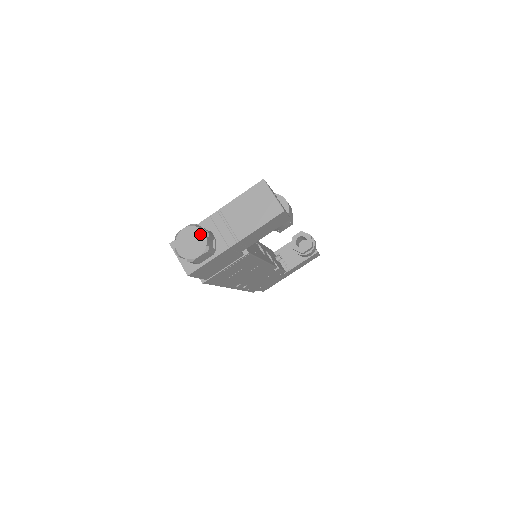
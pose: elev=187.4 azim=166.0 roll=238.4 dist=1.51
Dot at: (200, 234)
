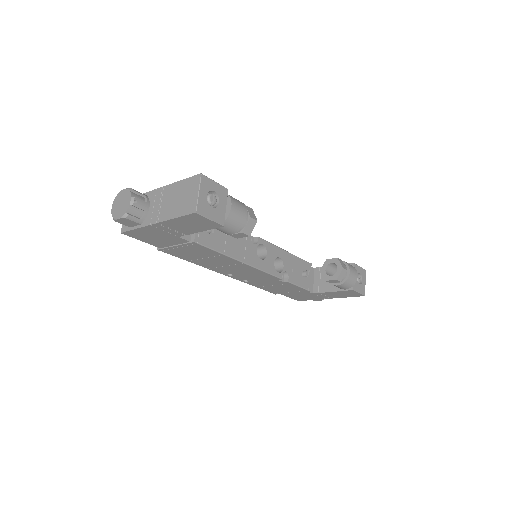
Dot at: (128, 200)
